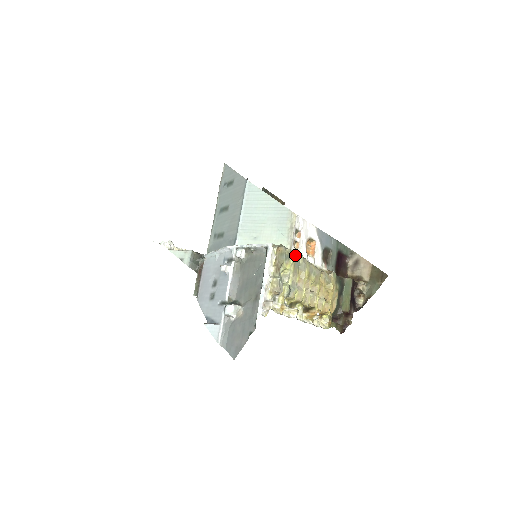
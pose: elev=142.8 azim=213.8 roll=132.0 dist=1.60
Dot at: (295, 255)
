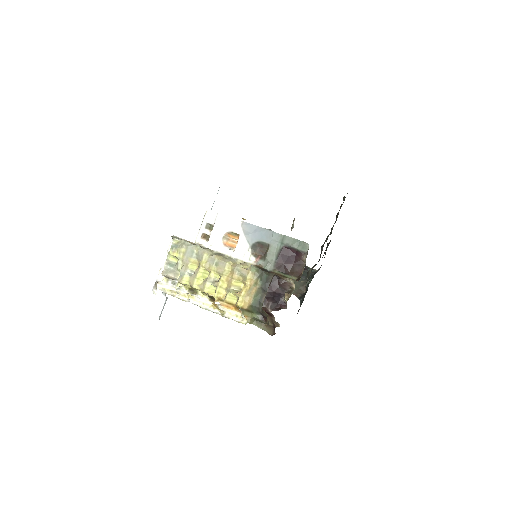
Dot at: (187, 245)
